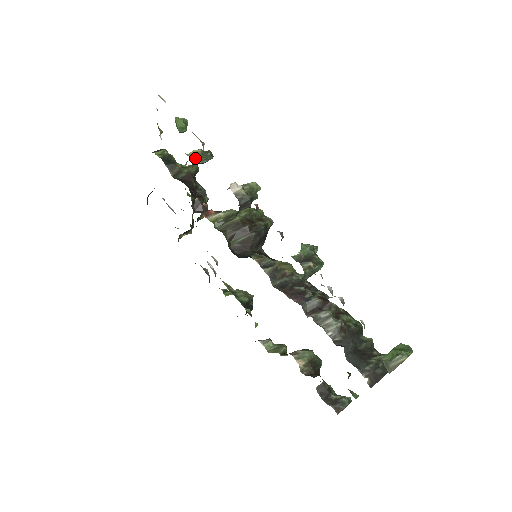
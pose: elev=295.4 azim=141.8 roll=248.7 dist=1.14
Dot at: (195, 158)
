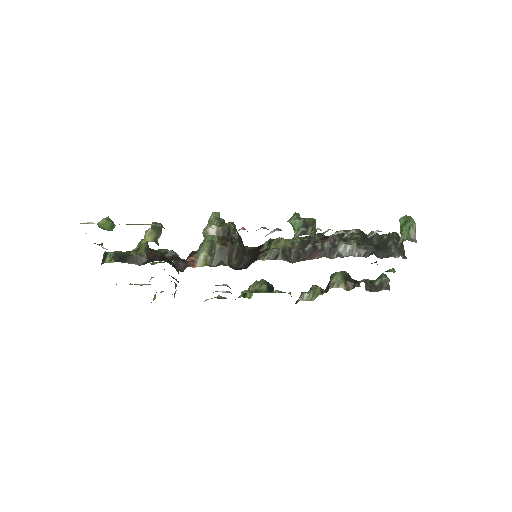
Dot at: (154, 238)
